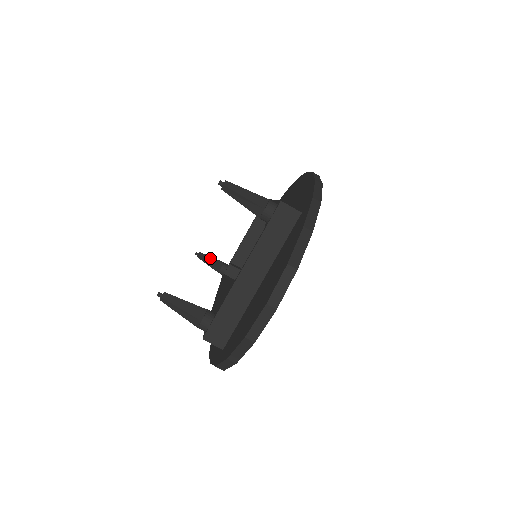
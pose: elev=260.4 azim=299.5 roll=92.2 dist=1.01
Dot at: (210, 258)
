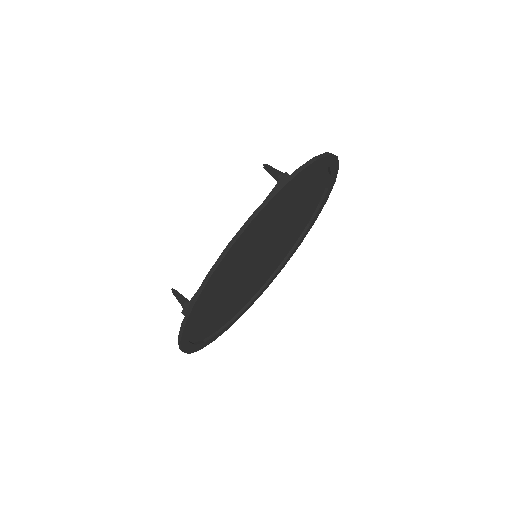
Dot at: (181, 296)
